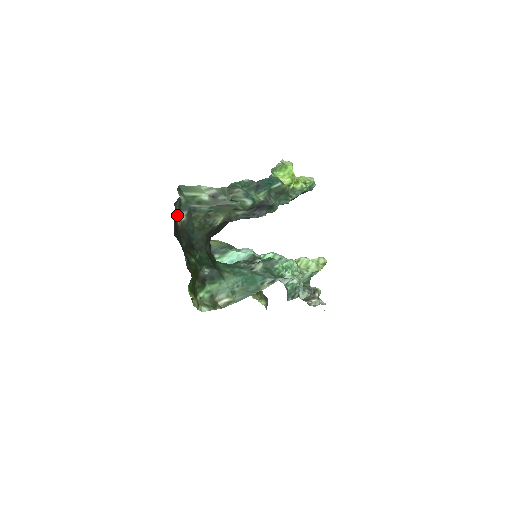
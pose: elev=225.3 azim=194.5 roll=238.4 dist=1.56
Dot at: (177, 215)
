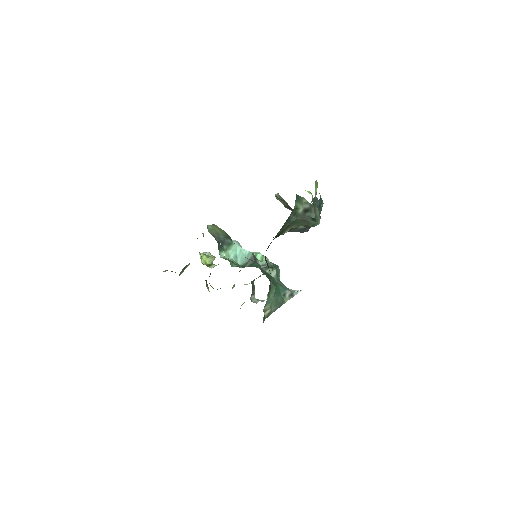
Dot at: occluded
